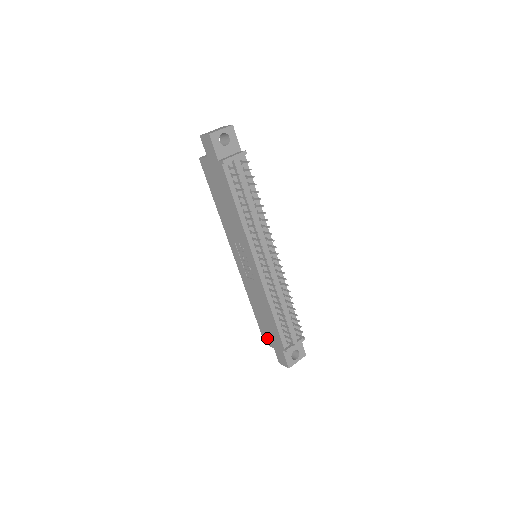
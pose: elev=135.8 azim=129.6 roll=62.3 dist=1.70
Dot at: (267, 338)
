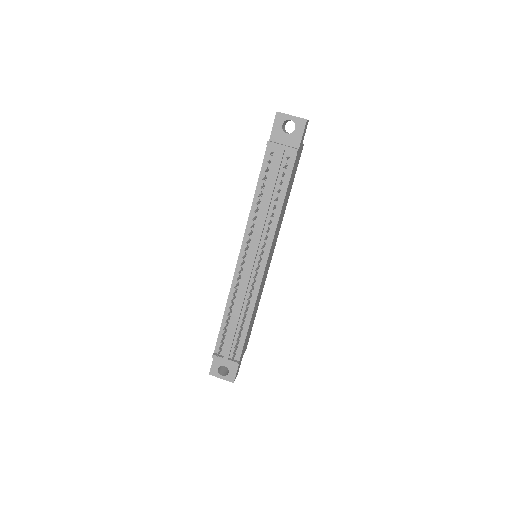
Dot at: occluded
